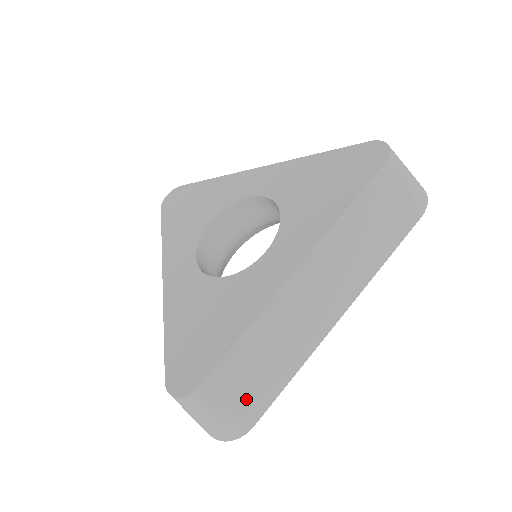
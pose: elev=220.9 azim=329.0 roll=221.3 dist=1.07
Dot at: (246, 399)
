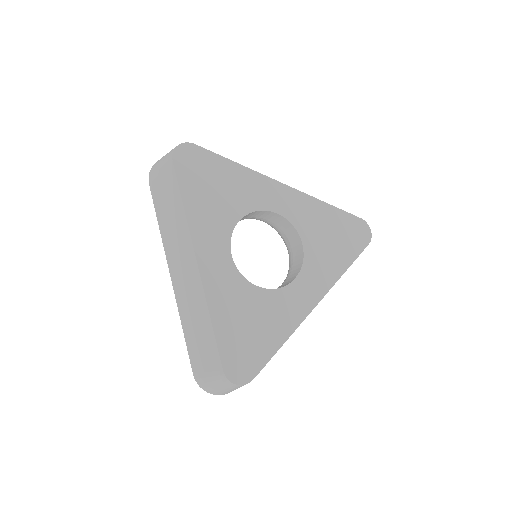
Dot at: occluded
